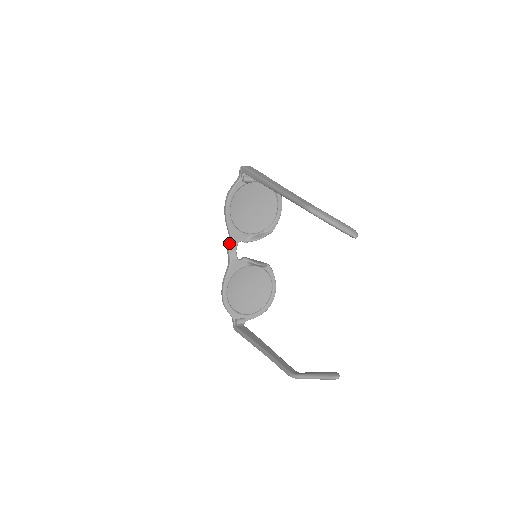
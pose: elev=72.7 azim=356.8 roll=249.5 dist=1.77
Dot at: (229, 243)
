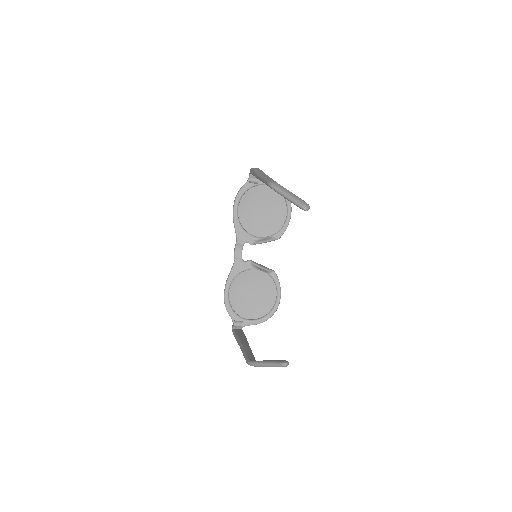
Dot at: occluded
